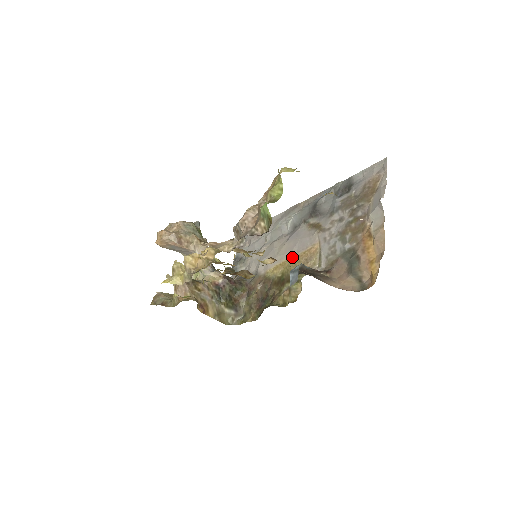
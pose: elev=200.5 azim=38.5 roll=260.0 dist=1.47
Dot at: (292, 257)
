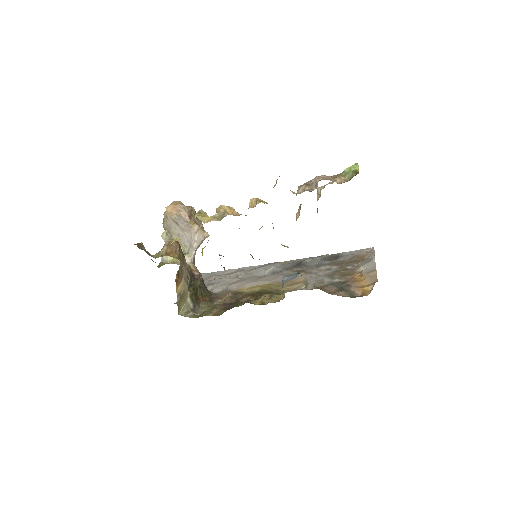
Dot at: (273, 282)
